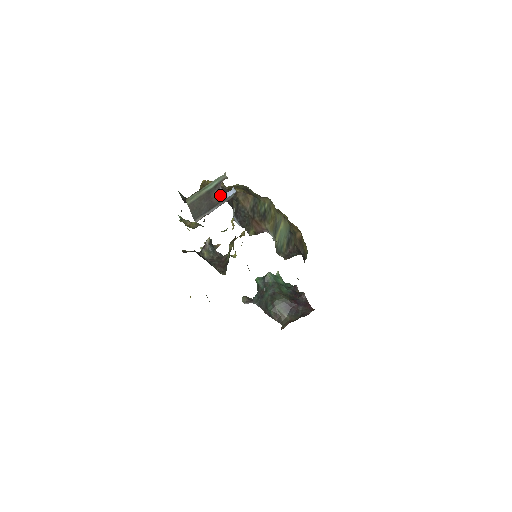
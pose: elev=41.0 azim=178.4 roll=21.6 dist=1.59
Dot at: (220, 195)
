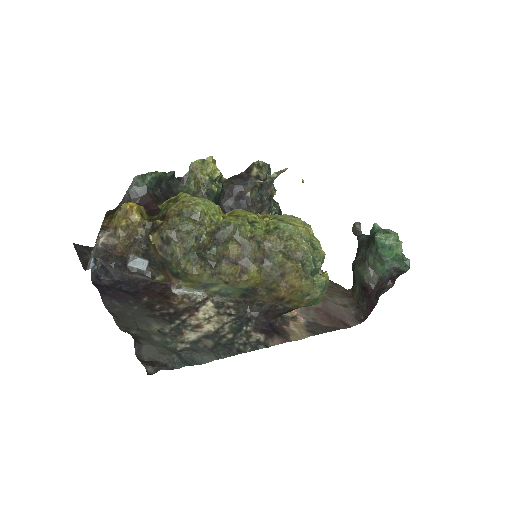
Dot at: (97, 250)
